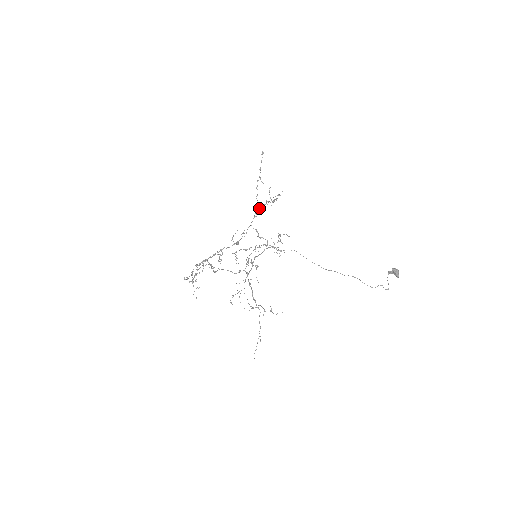
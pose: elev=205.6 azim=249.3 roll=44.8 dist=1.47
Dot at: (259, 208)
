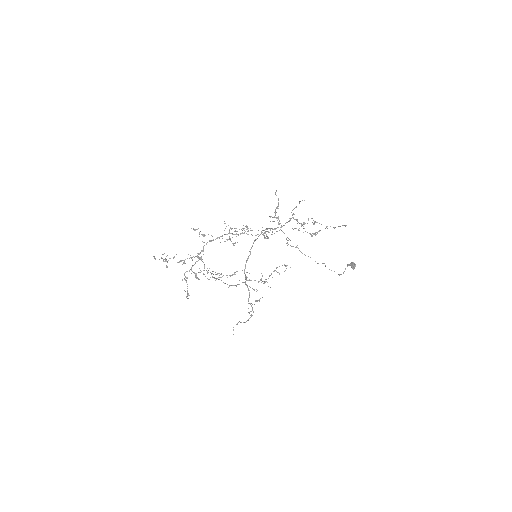
Dot at: occluded
